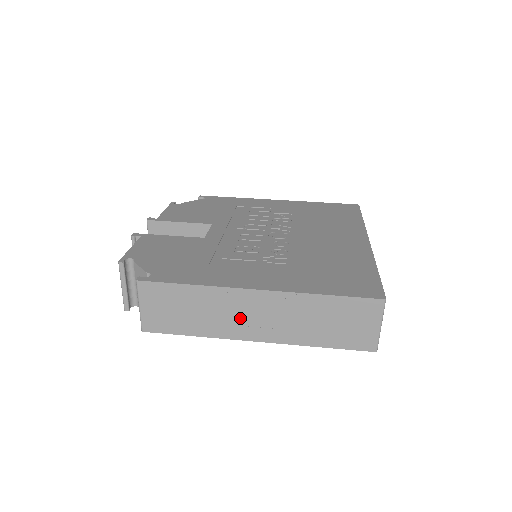
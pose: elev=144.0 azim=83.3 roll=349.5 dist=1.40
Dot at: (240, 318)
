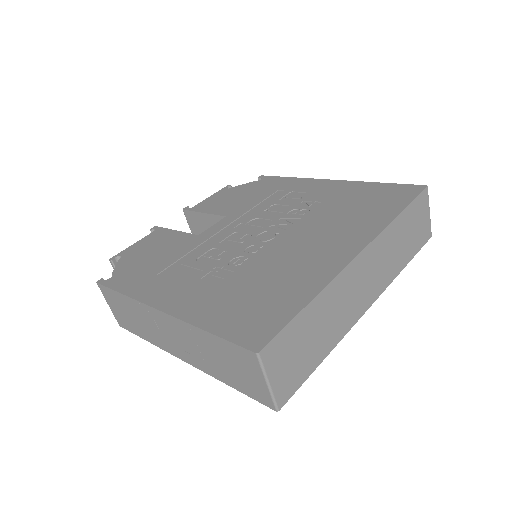
Dot at: (163, 334)
